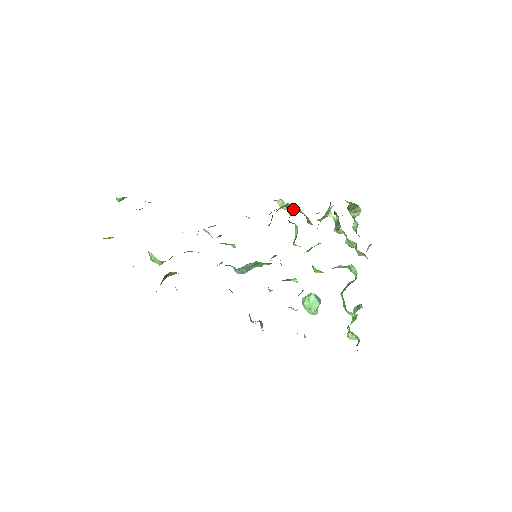
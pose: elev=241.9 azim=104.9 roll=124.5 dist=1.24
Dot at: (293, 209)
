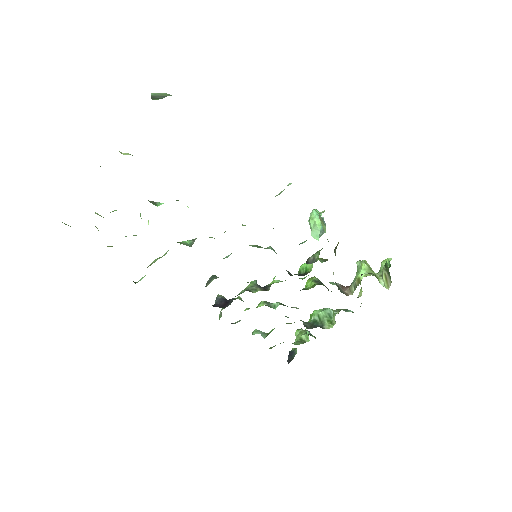
Dot at: occluded
